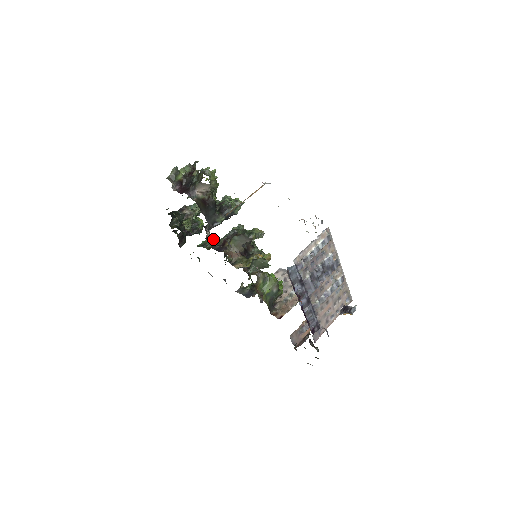
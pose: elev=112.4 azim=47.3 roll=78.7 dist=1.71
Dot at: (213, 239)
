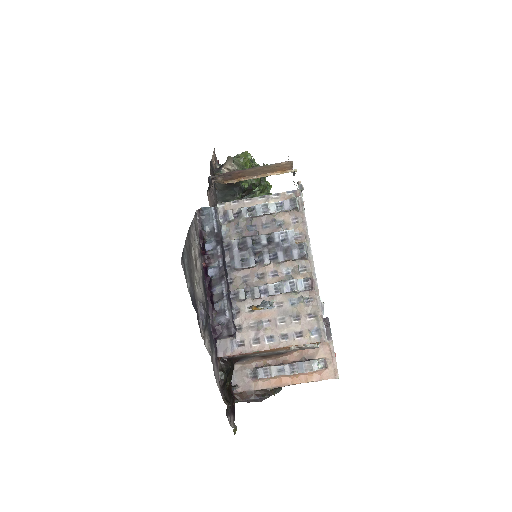
Dot at: occluded
